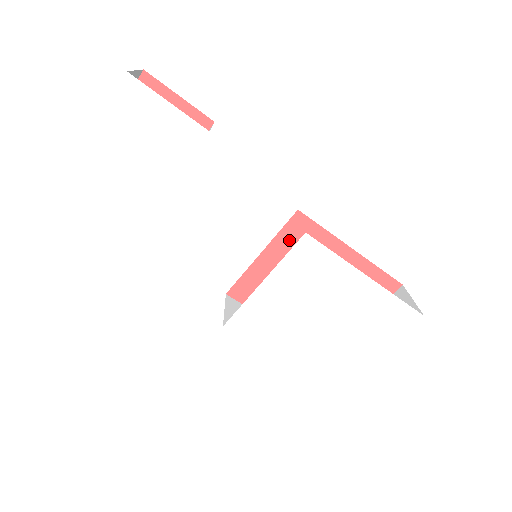
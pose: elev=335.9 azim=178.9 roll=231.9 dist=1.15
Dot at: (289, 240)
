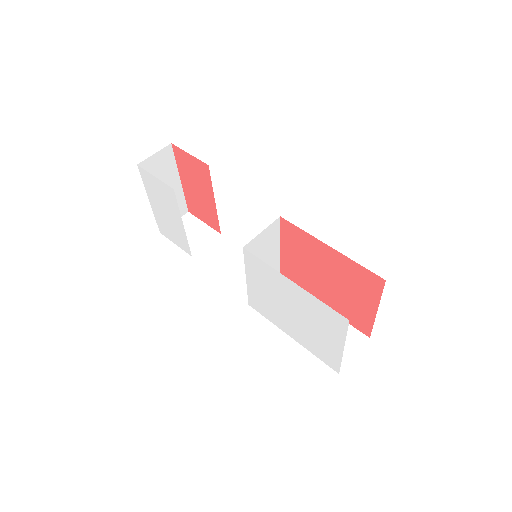
Dot at: (289, 239)
